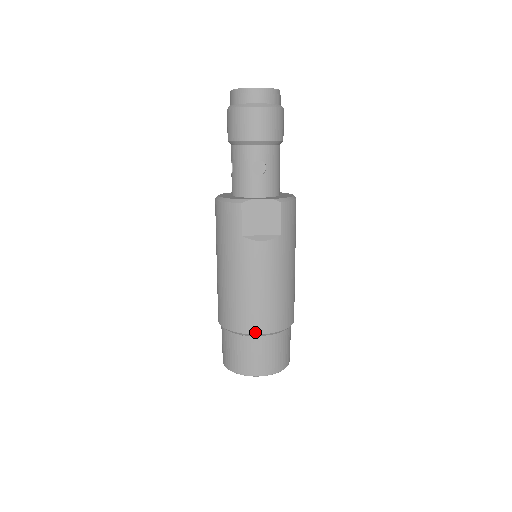
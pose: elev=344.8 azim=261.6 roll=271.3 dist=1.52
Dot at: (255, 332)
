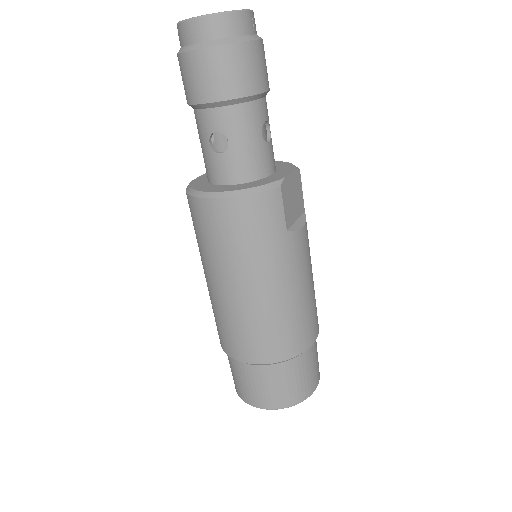
Dot at: (313, 341)
